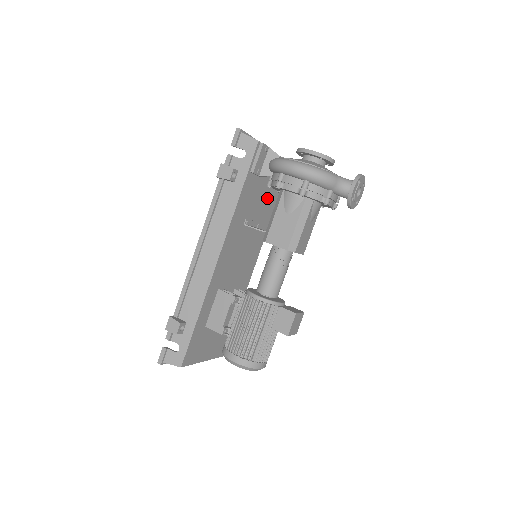
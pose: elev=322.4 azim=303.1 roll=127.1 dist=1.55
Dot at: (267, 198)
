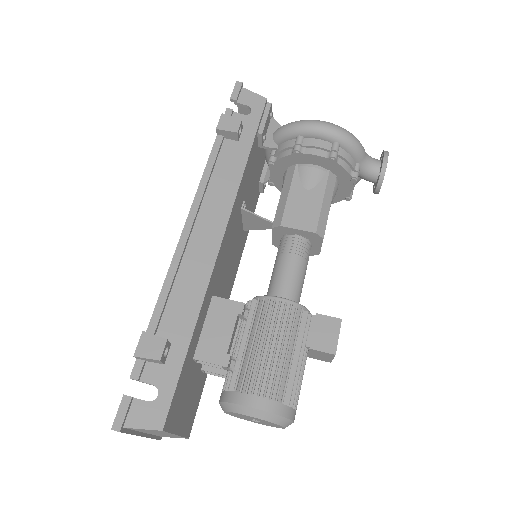
Dot at: (253, 193)
